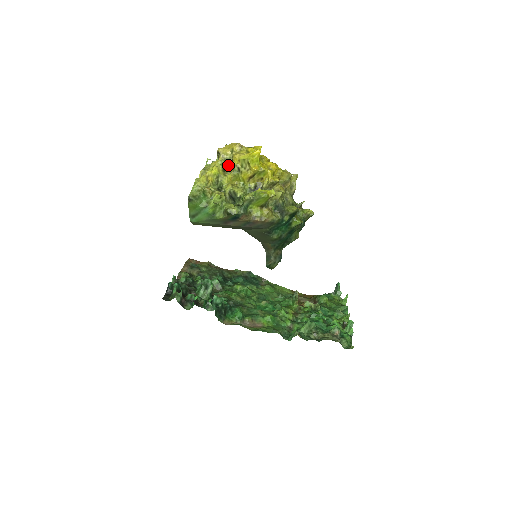
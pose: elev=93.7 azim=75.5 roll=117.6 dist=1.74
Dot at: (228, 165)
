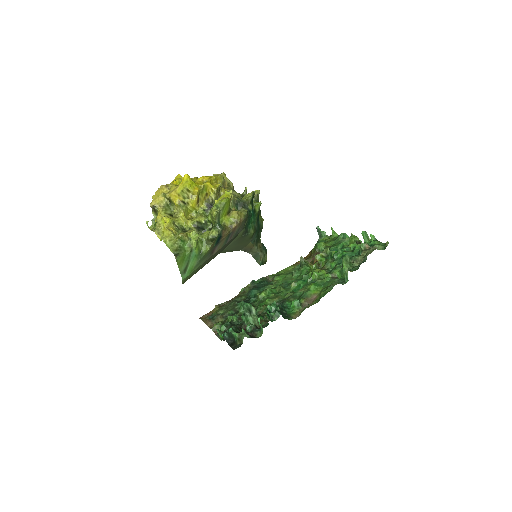
Dot at: (170, 209)
